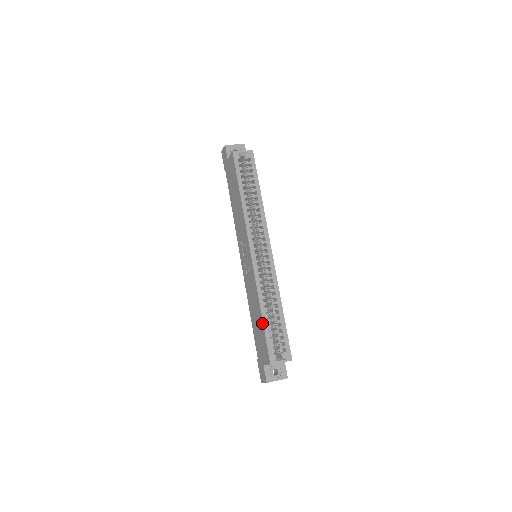
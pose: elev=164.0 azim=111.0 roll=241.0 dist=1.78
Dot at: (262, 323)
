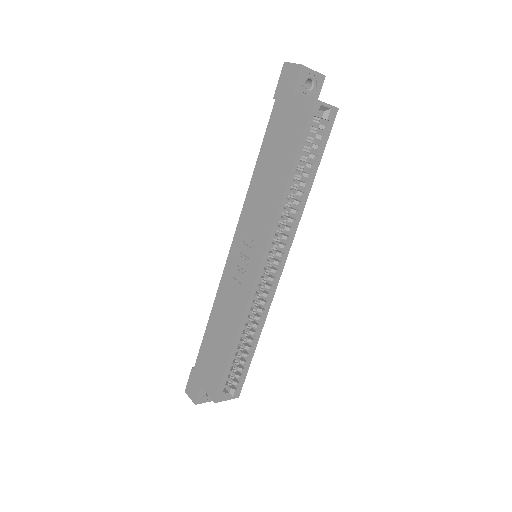
Dot at: (228, 356)
